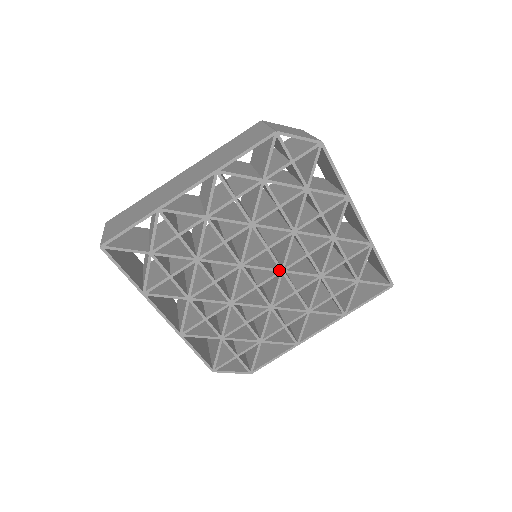
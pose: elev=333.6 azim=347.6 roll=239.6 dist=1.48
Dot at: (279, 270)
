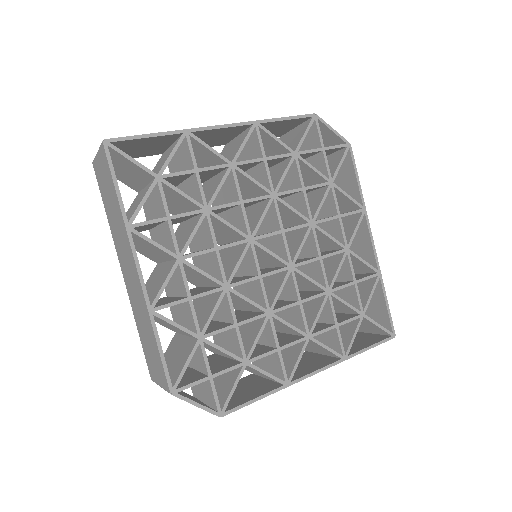
Dot at: (288, 264)
